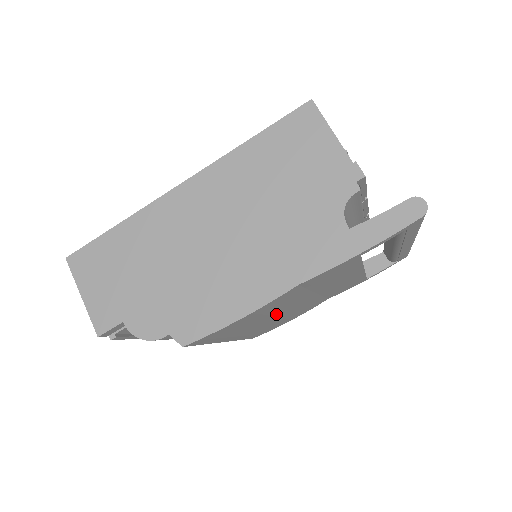
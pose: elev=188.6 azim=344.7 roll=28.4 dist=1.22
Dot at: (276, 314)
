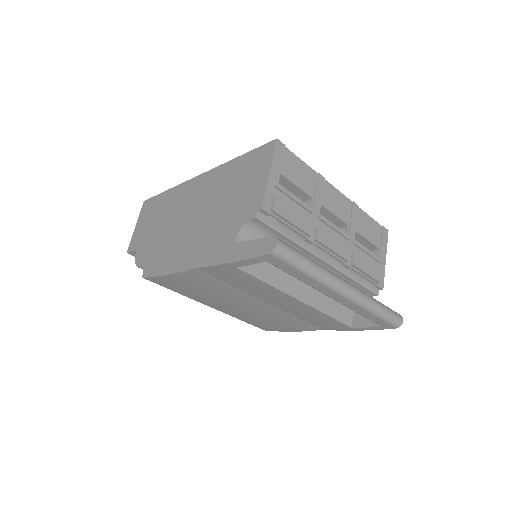
Dot at: (230, 300)
